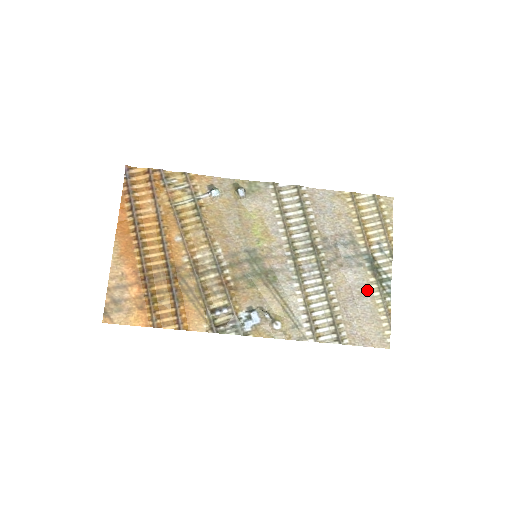
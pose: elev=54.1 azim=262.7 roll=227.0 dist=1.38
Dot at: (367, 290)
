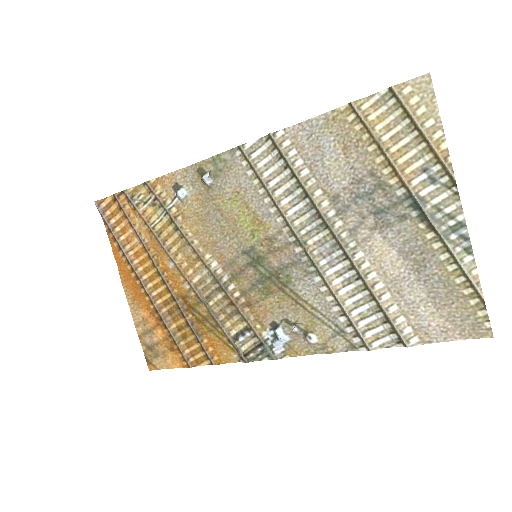
Dot at: (427, 254)
